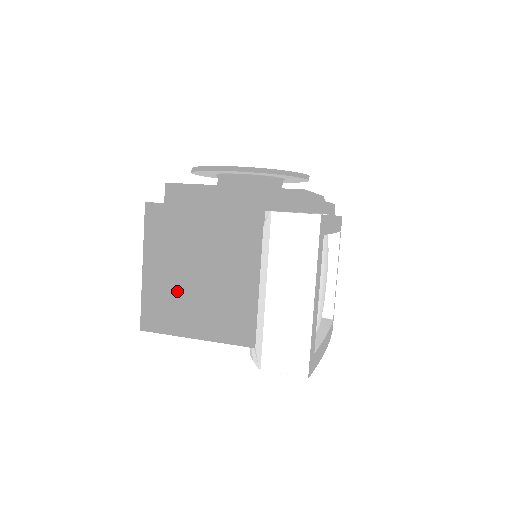
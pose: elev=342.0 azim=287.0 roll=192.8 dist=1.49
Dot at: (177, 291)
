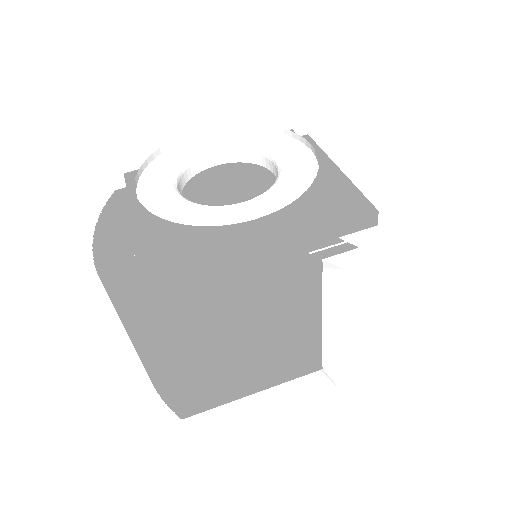
Dot at: (219, 373)
